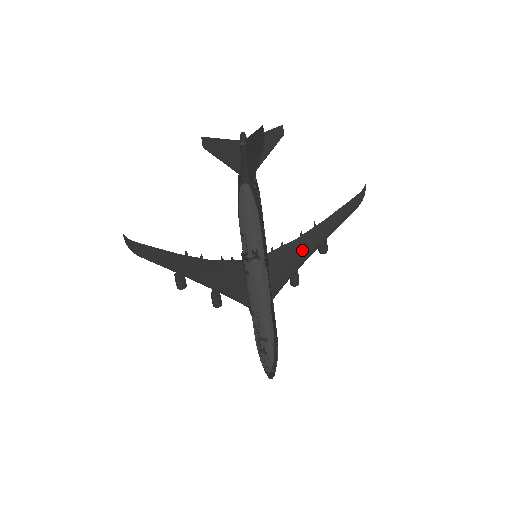
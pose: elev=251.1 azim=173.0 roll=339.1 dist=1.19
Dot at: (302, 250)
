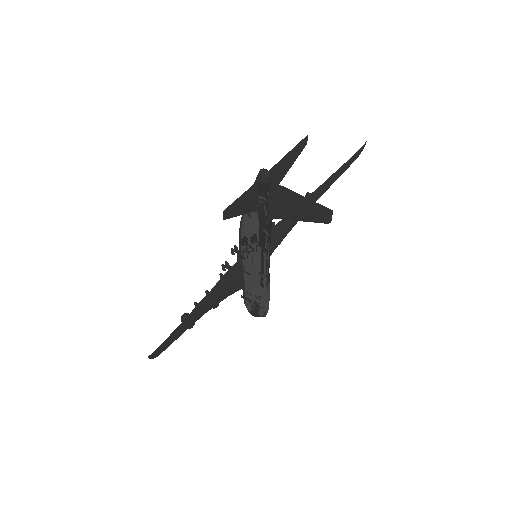
Dot at: (293, 221)
